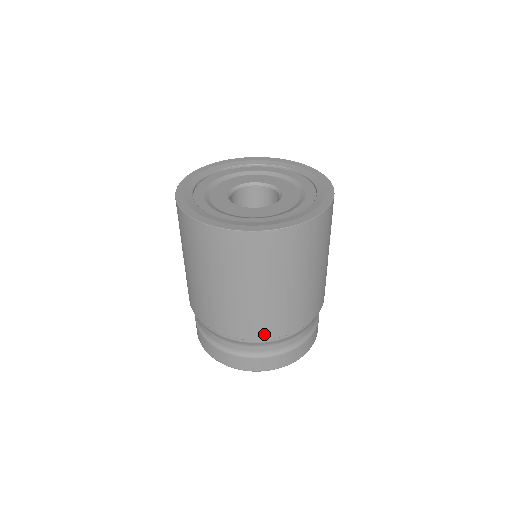
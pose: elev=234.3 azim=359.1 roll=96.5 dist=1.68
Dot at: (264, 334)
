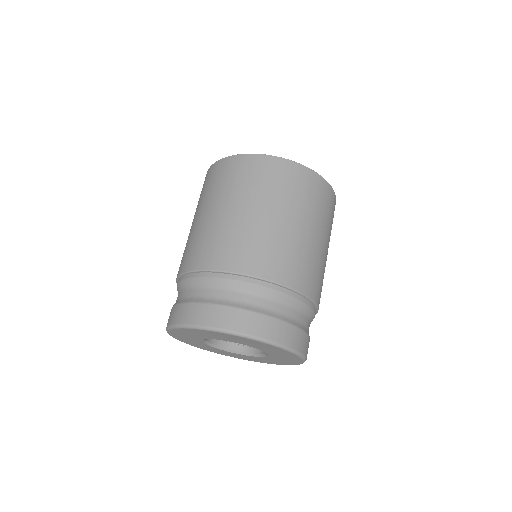
Dot at: (239, 265)
